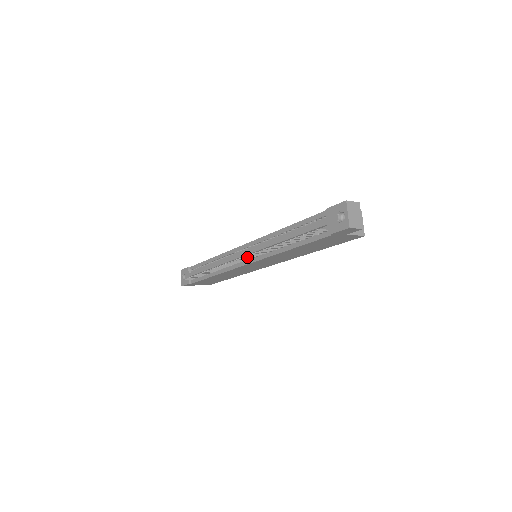
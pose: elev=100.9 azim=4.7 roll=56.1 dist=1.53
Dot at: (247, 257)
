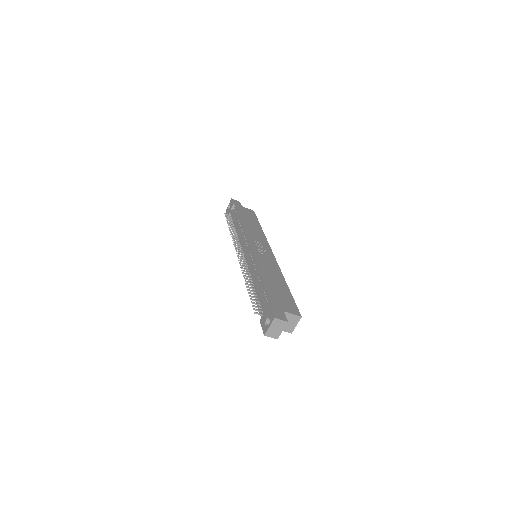
Dot at: (242, 259)
